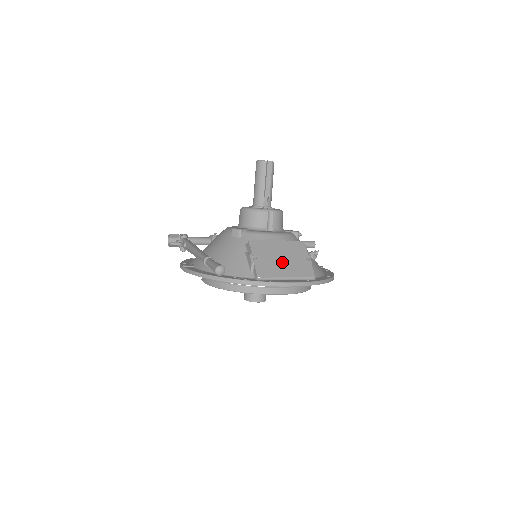
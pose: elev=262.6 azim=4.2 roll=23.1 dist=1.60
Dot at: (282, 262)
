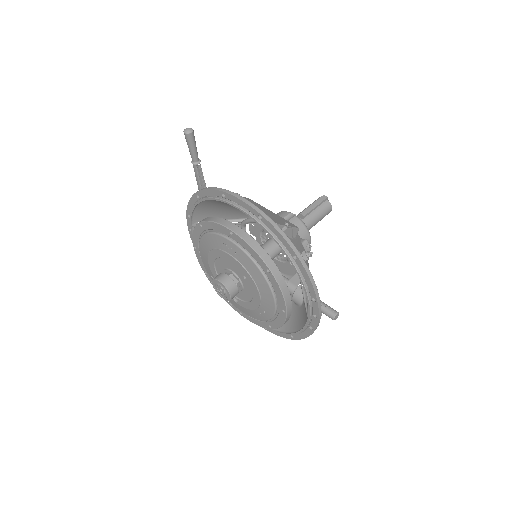
Dot at: occluded
